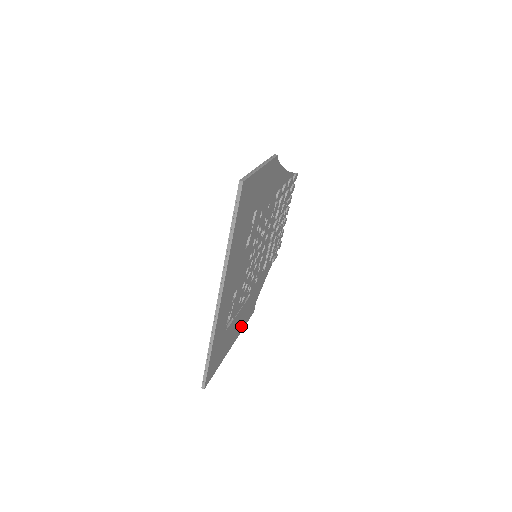
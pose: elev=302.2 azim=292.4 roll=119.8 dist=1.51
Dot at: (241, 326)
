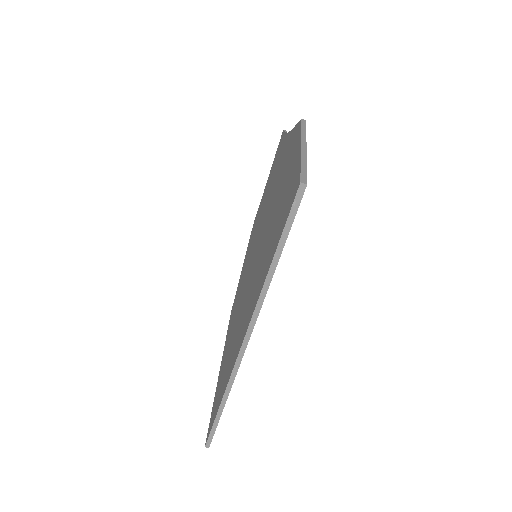
Dot at: occluded
